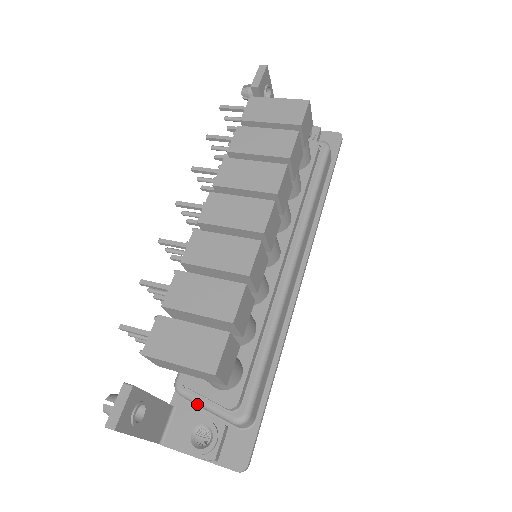
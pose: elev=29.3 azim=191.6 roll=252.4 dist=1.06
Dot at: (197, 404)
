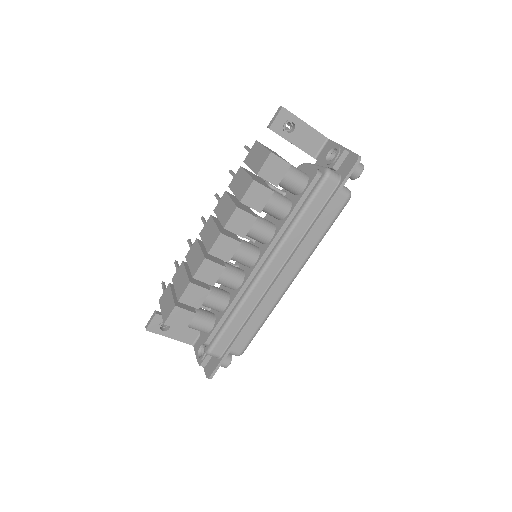
Dot at: occluded
